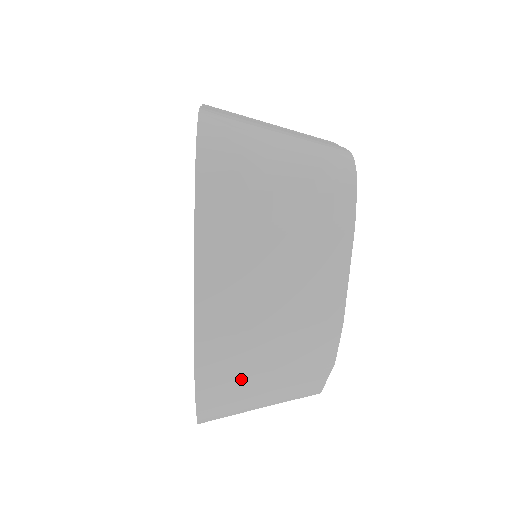
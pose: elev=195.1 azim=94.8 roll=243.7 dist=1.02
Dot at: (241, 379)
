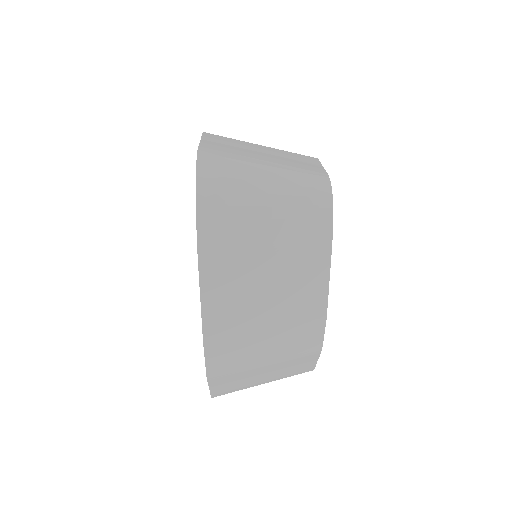
Dot at: (244, 366)
